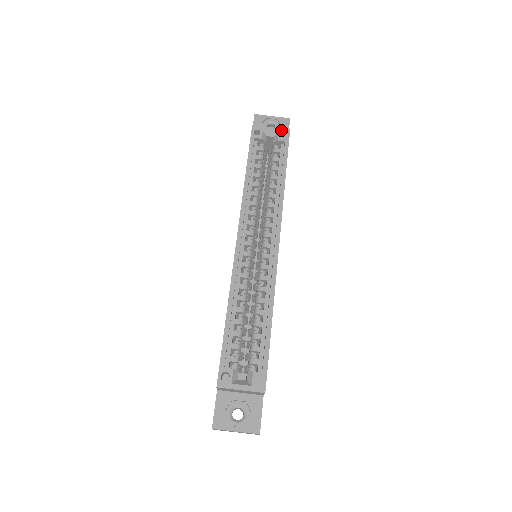
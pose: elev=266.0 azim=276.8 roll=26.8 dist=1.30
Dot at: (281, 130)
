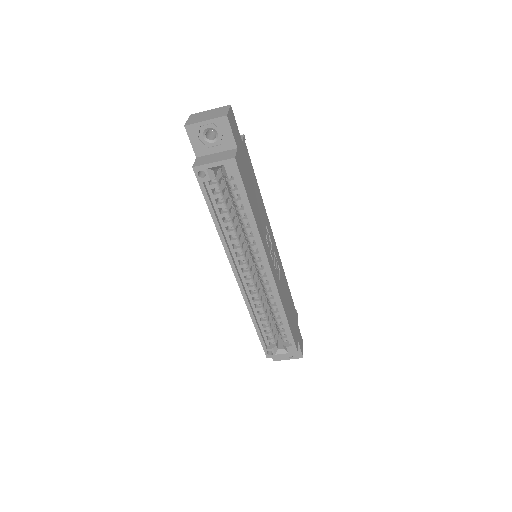
Dot at: (225, 162)
